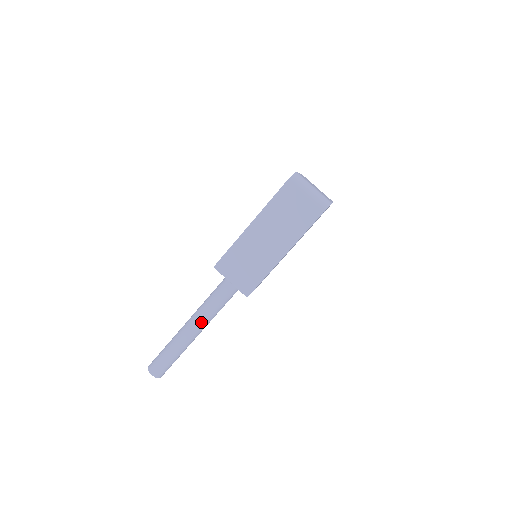
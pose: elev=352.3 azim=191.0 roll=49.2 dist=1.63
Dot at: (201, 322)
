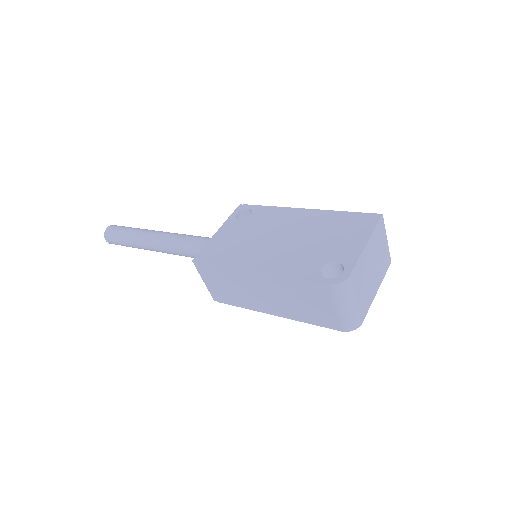
Dot at: (168, 252)
